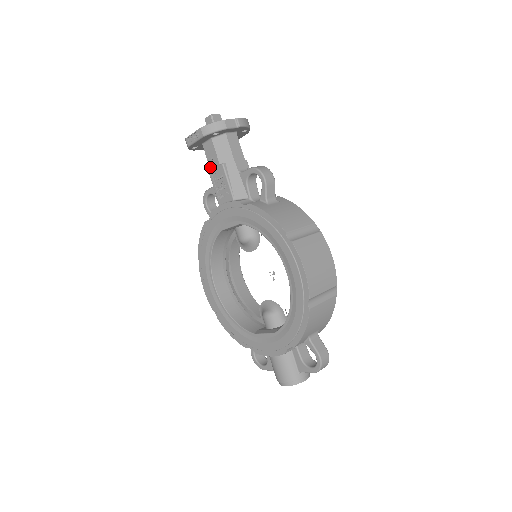
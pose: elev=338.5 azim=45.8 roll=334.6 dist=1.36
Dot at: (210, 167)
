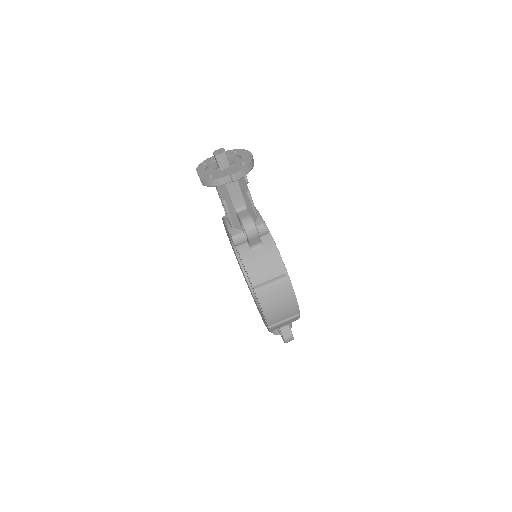
Dot at: occluded
